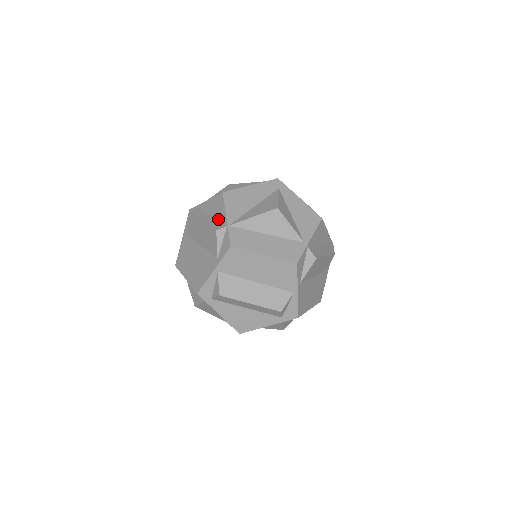
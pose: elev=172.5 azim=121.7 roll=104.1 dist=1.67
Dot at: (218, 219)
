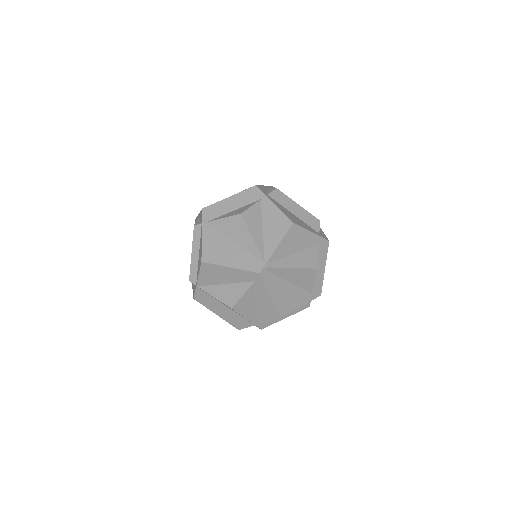
Dot at: (197, 268)
